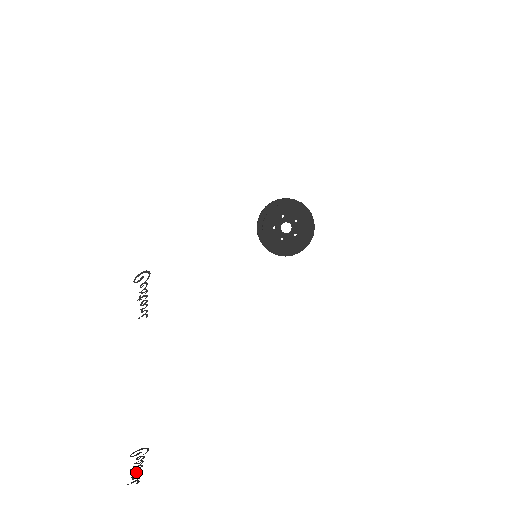
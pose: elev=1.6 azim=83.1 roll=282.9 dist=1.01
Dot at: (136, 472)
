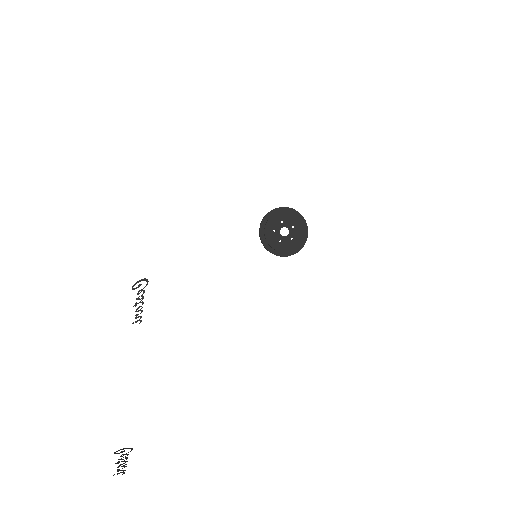
Dot at: (121, 466)
